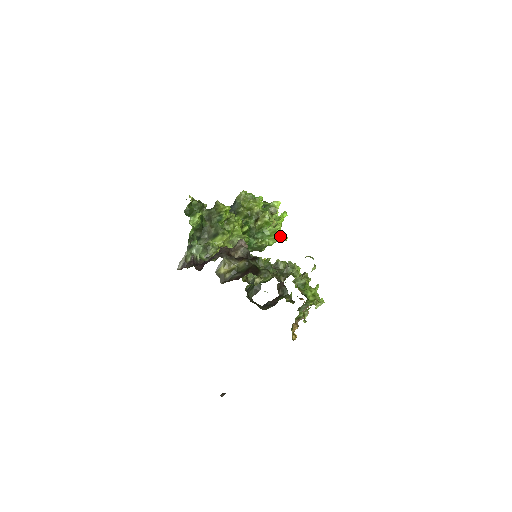
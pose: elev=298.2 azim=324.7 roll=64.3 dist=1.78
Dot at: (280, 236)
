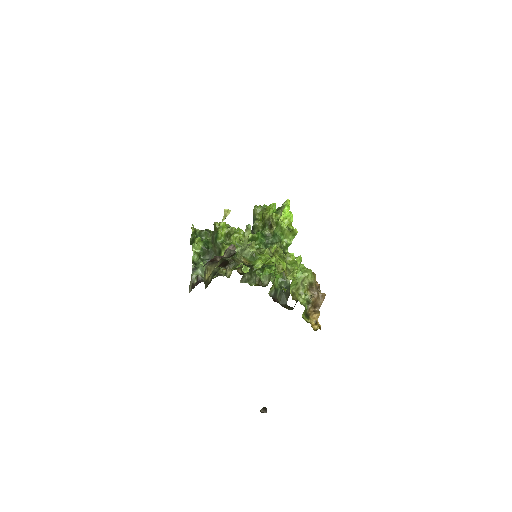
Dot at: (288, 230)
